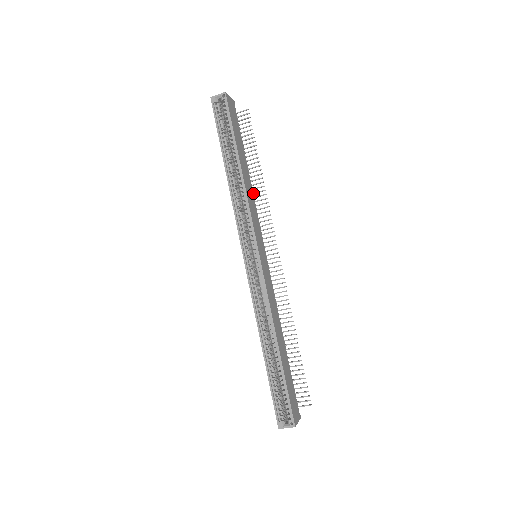
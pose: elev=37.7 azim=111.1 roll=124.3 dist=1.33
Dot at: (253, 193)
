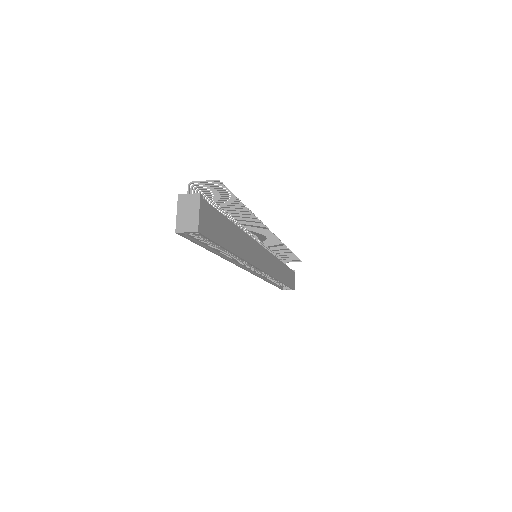
Dot at: (241, 218)
